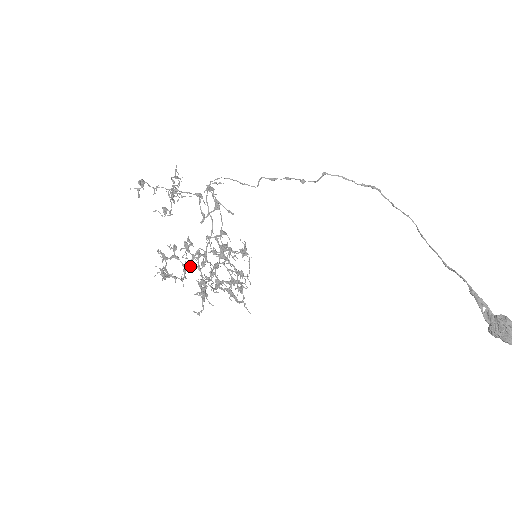
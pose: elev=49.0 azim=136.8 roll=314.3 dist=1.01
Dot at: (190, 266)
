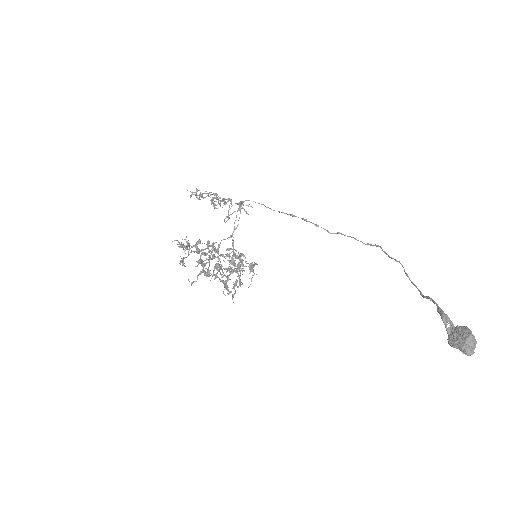
Dot at: occluded
